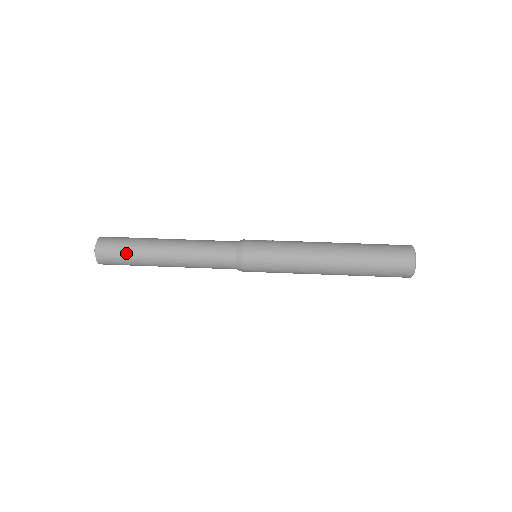
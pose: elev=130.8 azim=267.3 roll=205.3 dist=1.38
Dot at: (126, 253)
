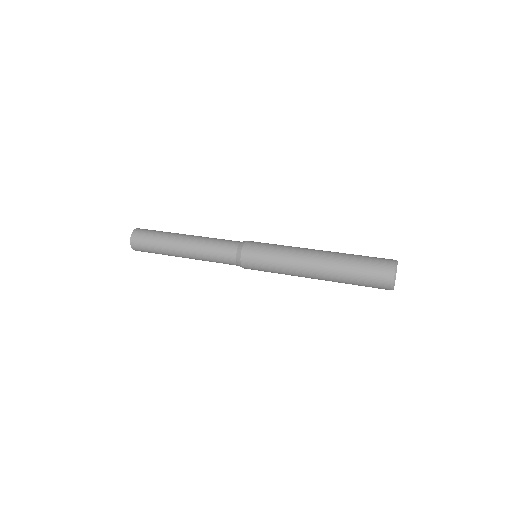
Dot at: (155, 234)
